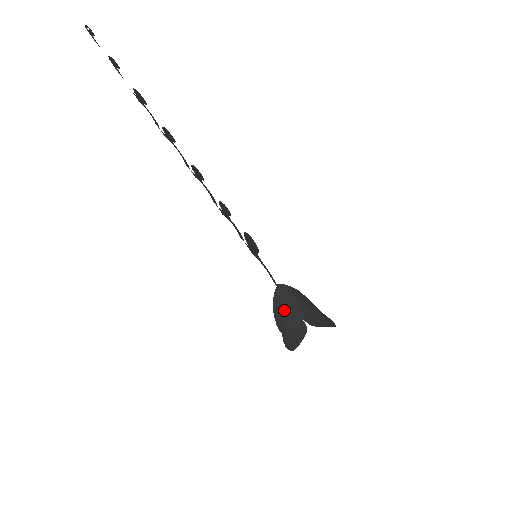
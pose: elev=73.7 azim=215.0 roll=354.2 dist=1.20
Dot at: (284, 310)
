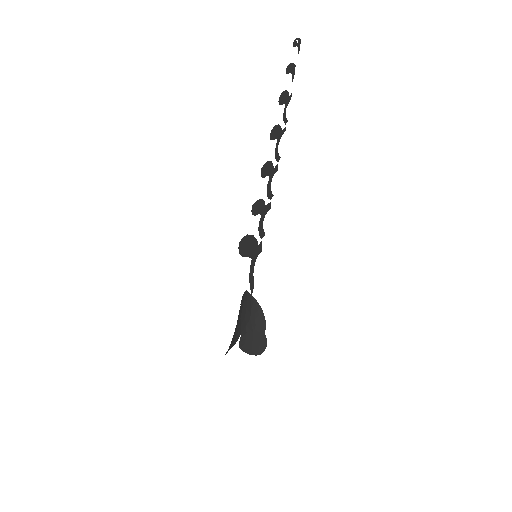
Dot at: (240, 314)
